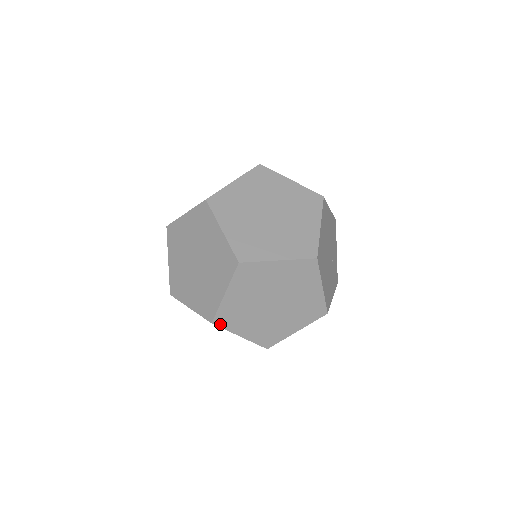
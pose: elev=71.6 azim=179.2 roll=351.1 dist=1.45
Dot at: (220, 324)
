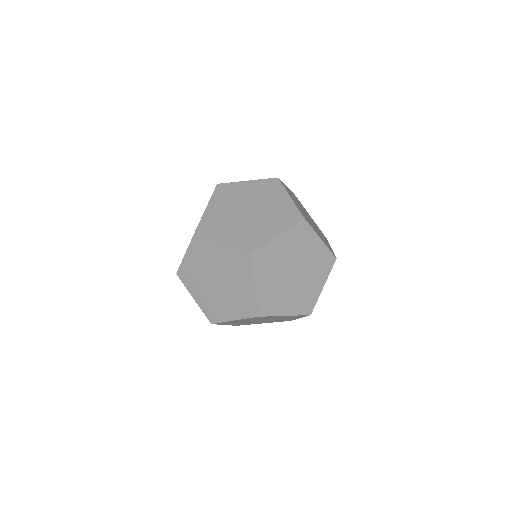
Dot at: occluded
